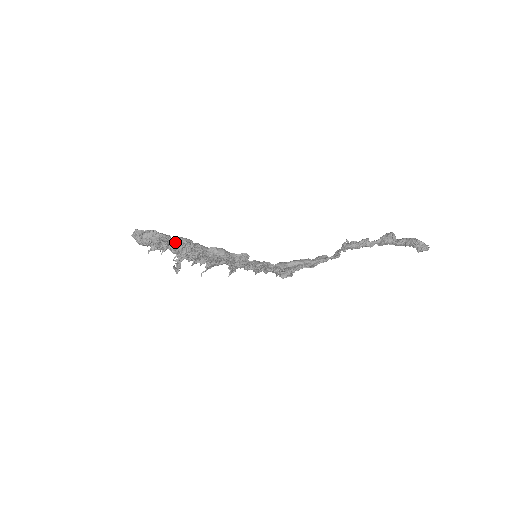
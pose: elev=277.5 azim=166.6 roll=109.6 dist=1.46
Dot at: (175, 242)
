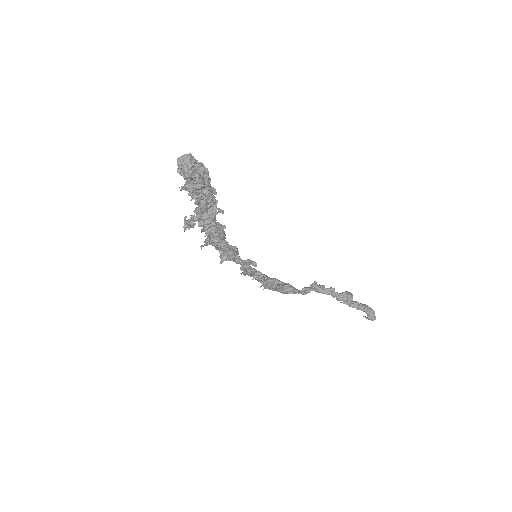
Dot at: (211, 195)
